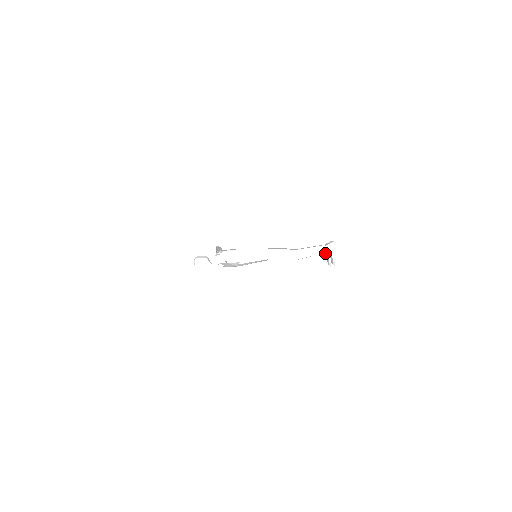
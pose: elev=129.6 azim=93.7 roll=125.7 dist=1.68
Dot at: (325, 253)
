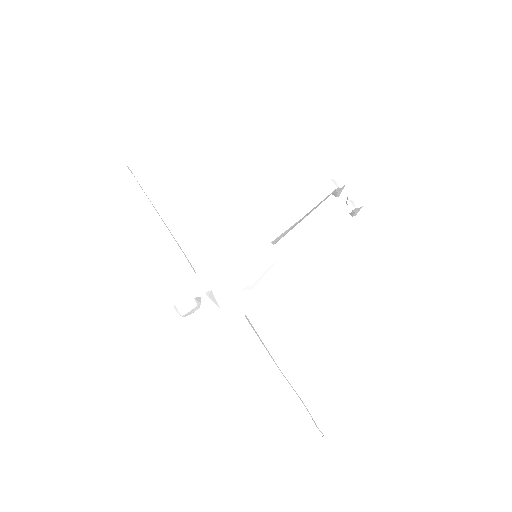
Dot at: occluded
